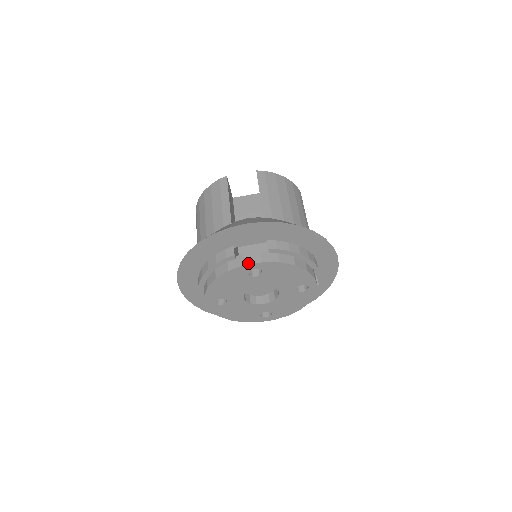
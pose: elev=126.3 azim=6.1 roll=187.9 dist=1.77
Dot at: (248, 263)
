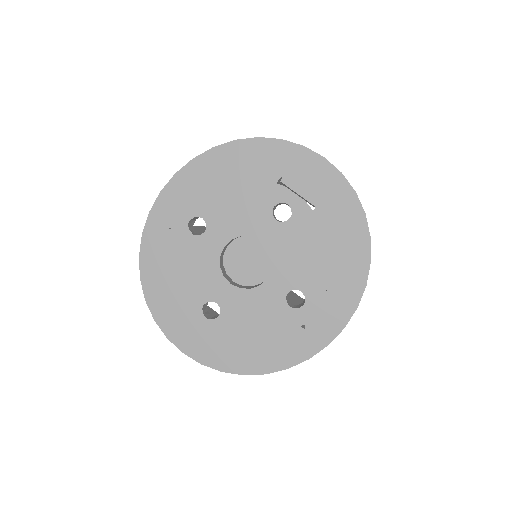
Dot at: occluded
